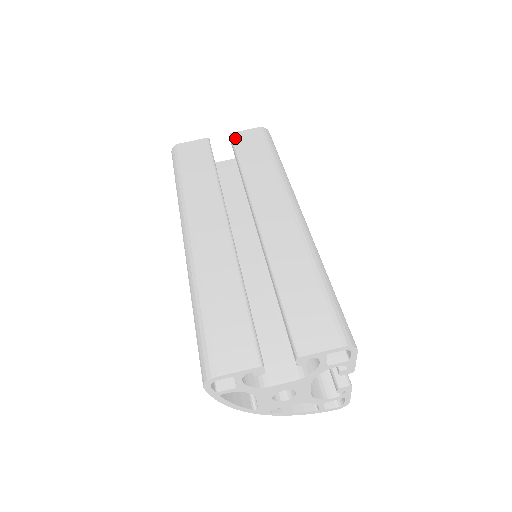
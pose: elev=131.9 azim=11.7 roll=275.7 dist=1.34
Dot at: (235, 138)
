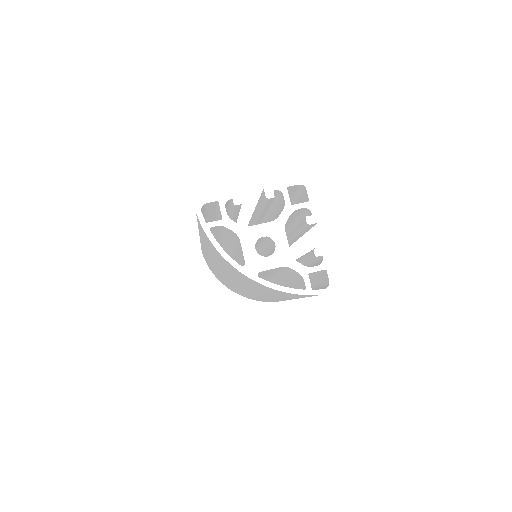
Dot at: occluded
